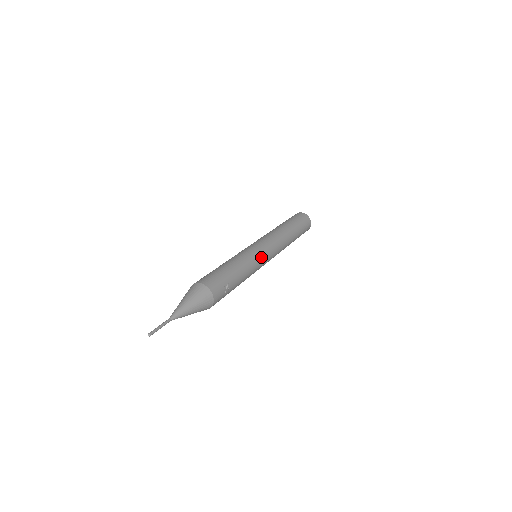
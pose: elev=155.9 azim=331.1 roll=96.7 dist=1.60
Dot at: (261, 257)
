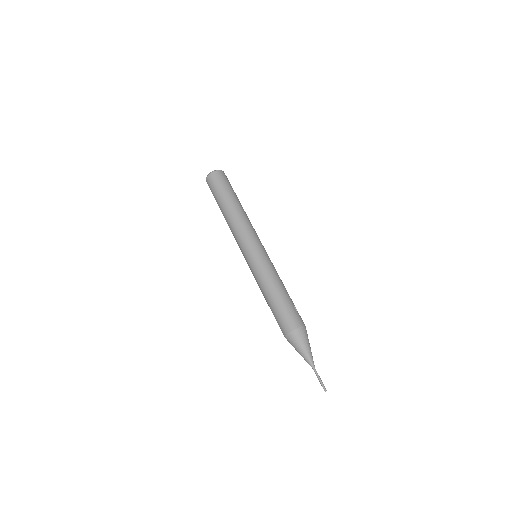
Dot at: (268, 257)
